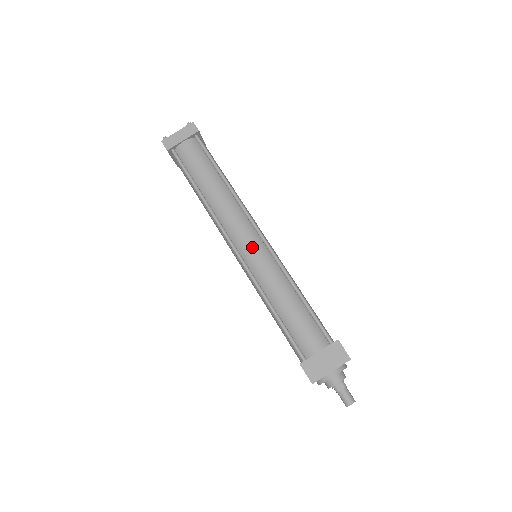
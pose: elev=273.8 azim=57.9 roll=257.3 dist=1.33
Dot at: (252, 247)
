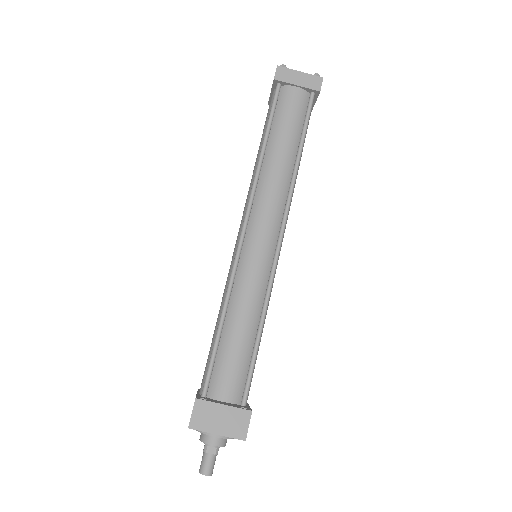
Dot at: (261, 246)
